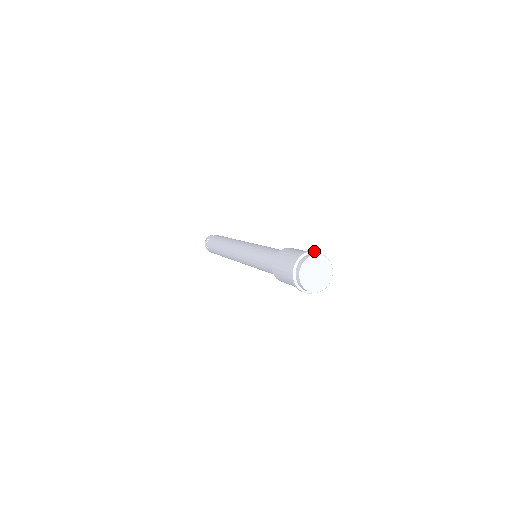
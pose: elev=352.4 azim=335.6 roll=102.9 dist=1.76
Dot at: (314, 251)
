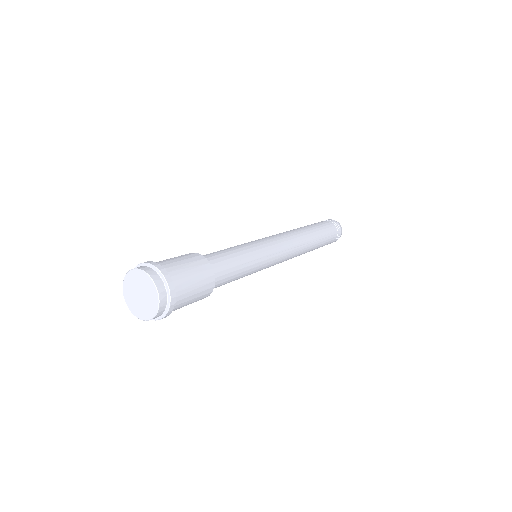
Dot at: (165, 279)
